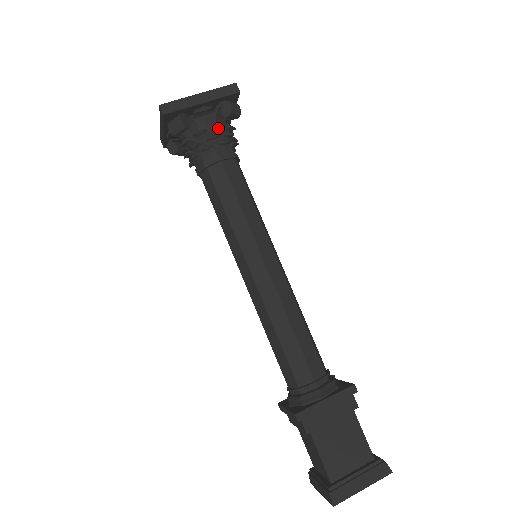
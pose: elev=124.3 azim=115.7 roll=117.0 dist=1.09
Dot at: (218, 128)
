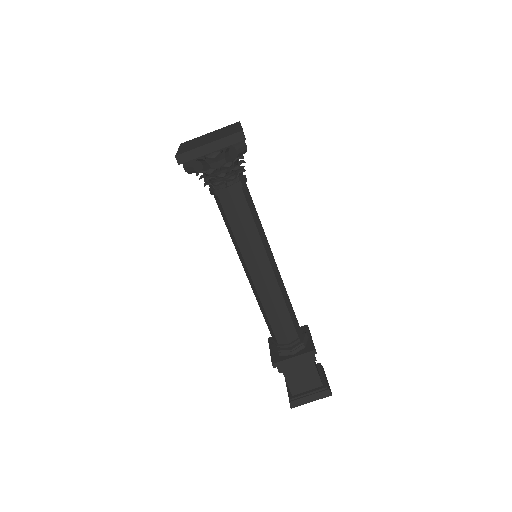
Dot at: (227, 165)
